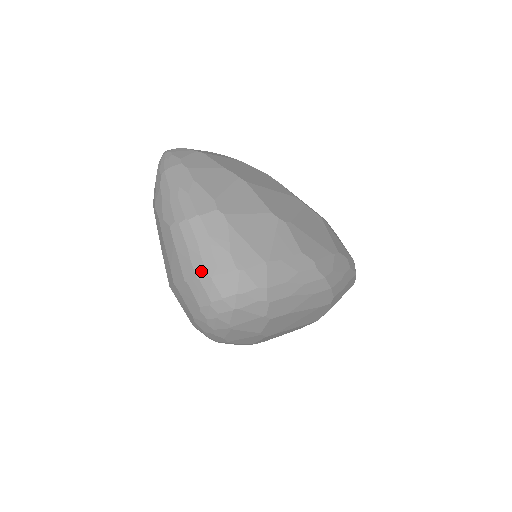
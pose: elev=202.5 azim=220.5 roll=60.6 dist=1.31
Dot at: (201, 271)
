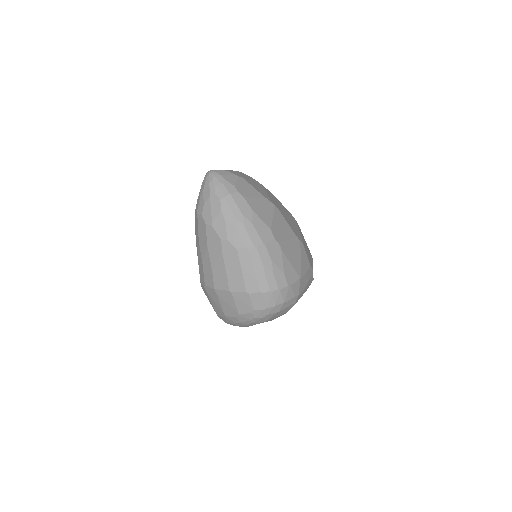
Dot at: (264, 287)
